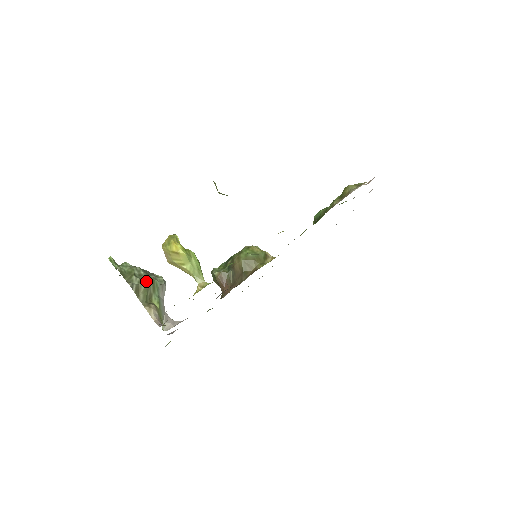
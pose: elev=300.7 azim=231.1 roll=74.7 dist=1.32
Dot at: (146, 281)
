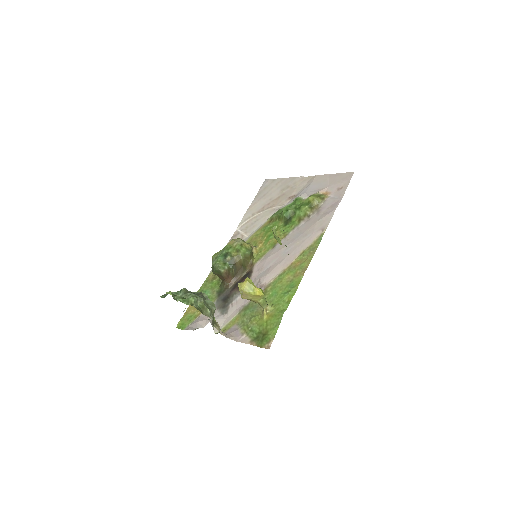
Dot at: (215, 309)
